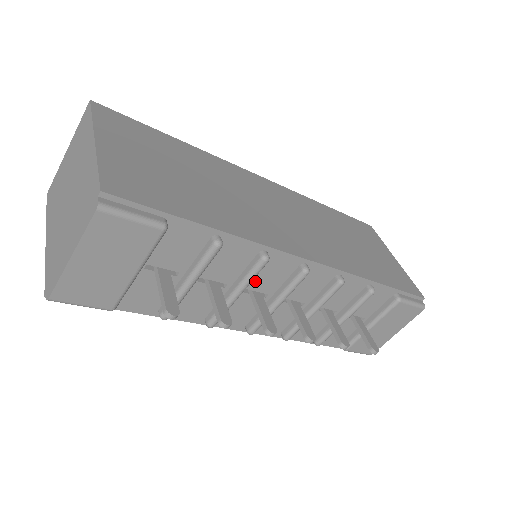
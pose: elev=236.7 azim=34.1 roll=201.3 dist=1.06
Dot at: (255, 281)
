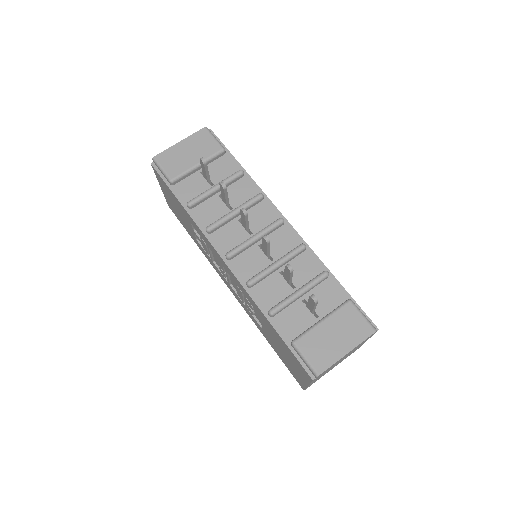
Dot at: (249, 216)
